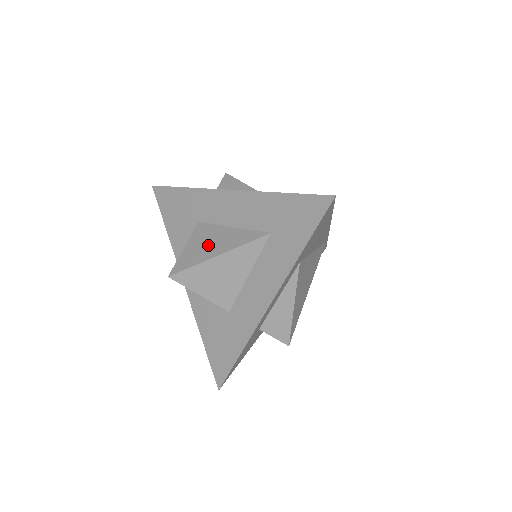
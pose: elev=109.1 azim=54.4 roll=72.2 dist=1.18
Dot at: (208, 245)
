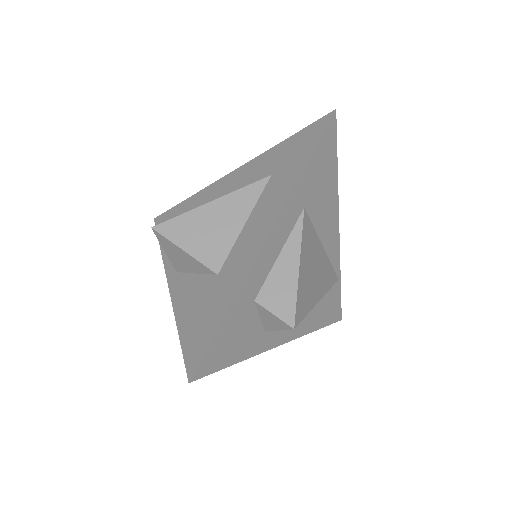
Dot at: occluded
